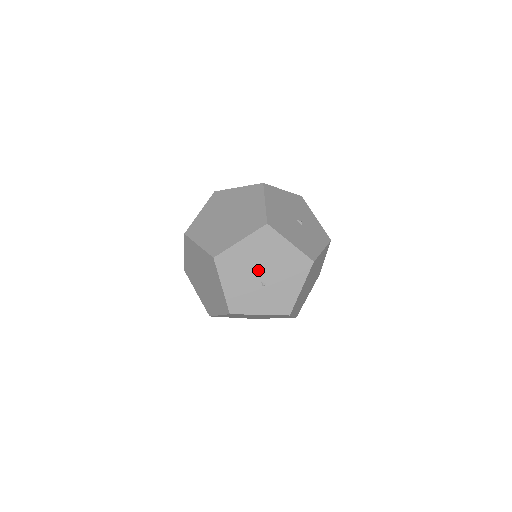
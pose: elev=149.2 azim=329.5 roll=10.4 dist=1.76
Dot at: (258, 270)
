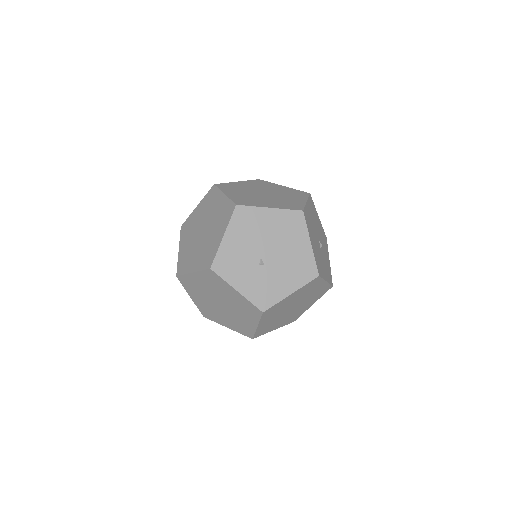
Dot at: (266, 246)
